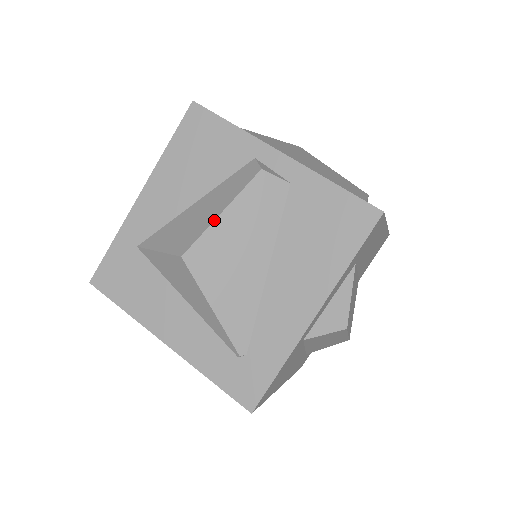
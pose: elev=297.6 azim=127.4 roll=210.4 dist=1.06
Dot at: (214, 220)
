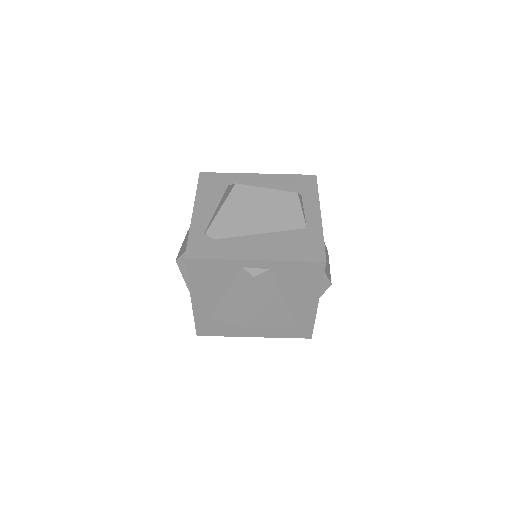
Dot at: (248, 308)
